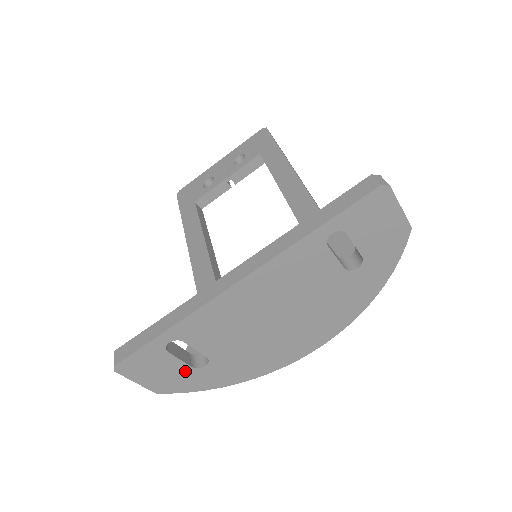
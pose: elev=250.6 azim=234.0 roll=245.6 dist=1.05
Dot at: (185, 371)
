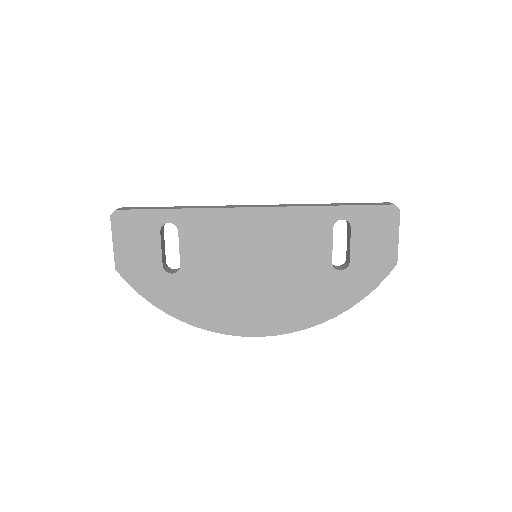
Dot at: (155, 265)
